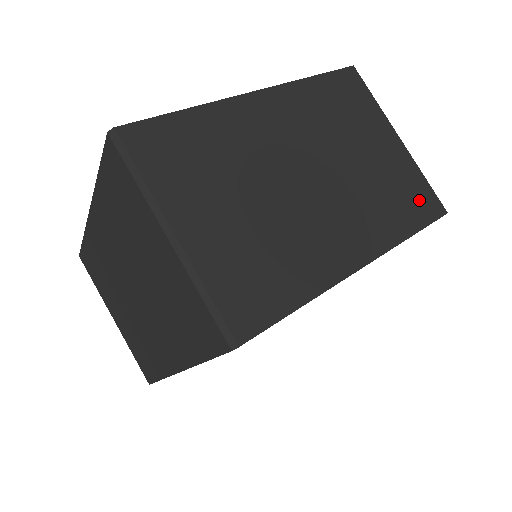
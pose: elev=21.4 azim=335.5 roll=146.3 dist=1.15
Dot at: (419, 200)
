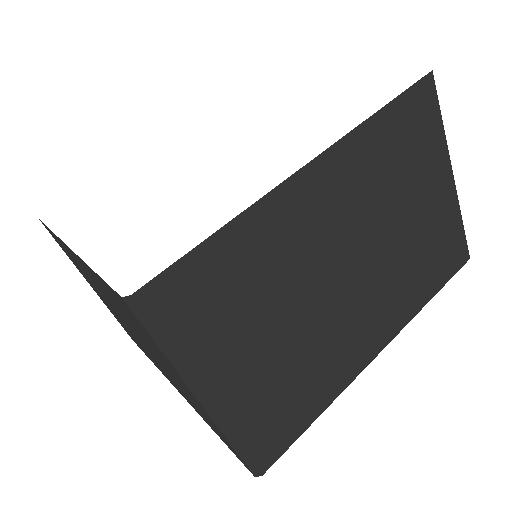
Dot at: (449, 254)
